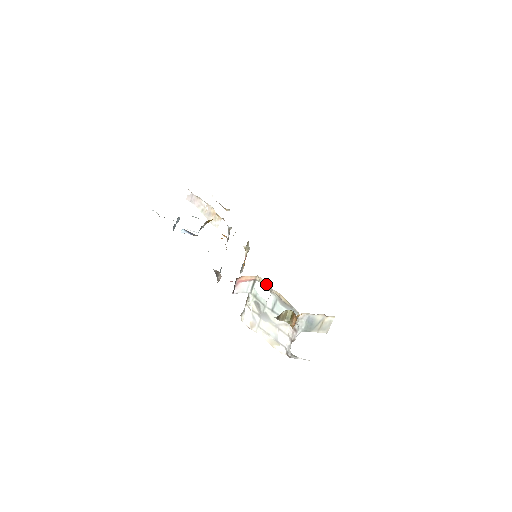
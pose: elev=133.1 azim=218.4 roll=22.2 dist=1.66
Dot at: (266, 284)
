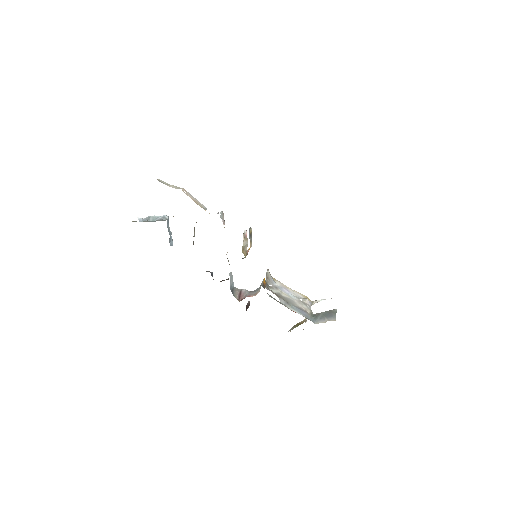
Dot at: occluded
